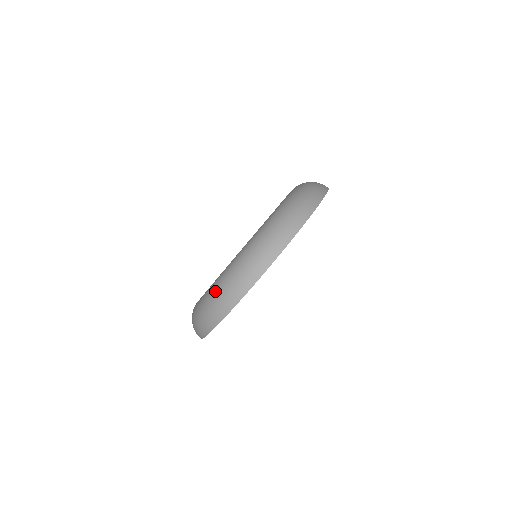
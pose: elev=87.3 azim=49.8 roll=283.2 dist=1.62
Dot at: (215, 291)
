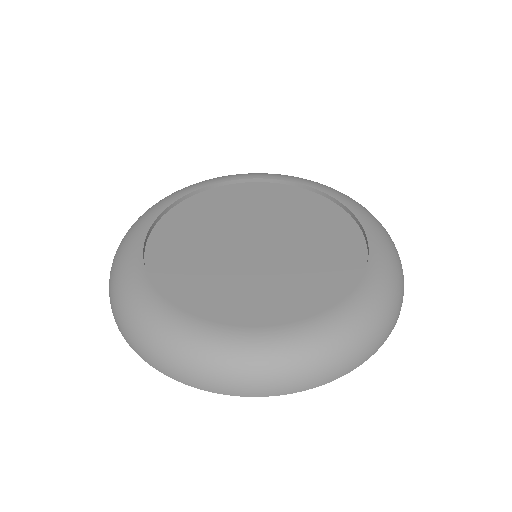
Dot at: (127, 301)
